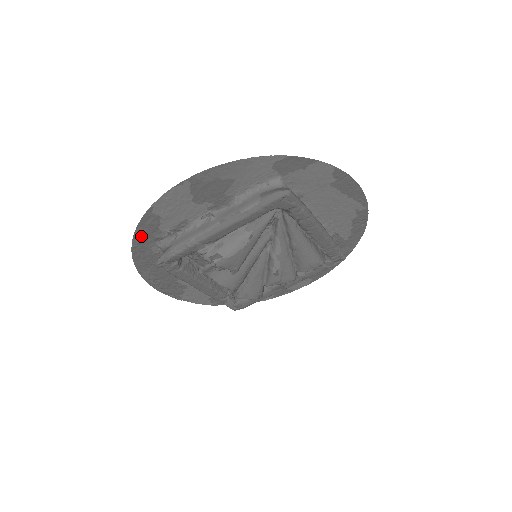
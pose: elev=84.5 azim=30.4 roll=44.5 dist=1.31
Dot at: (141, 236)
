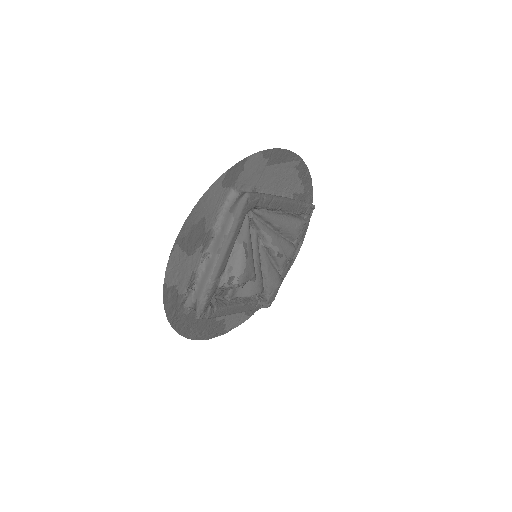
Dot at: (171, 310)
